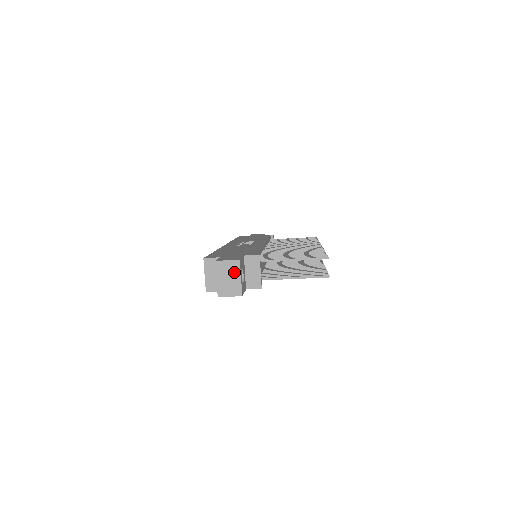
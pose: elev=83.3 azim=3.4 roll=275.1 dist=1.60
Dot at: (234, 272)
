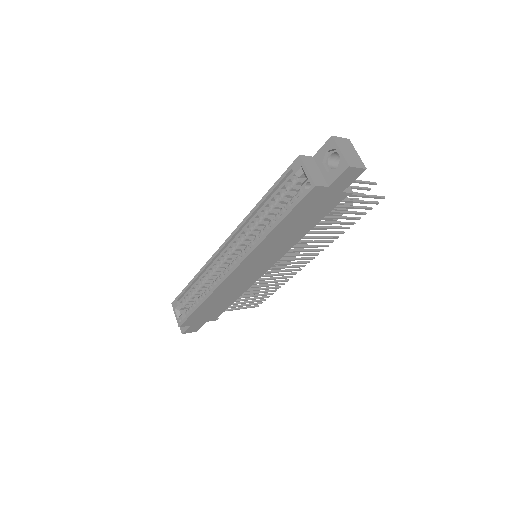
Dot at: (350, 148)
